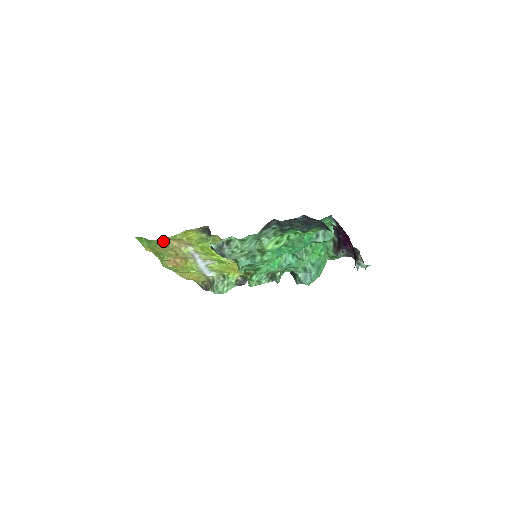
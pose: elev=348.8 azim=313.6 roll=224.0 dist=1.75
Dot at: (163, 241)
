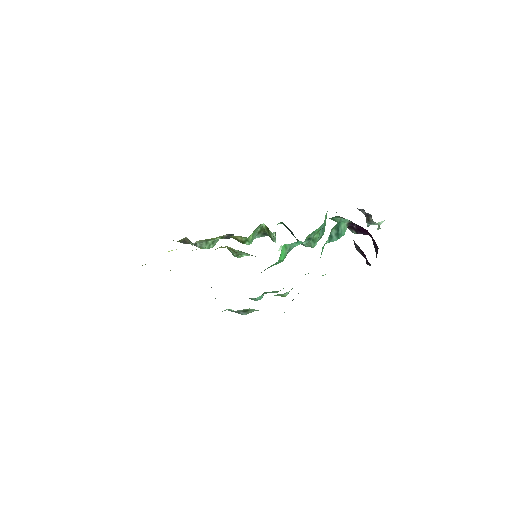
Dot at: occluded
